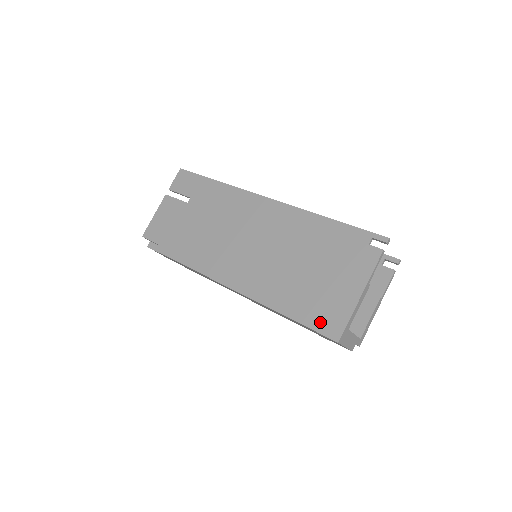
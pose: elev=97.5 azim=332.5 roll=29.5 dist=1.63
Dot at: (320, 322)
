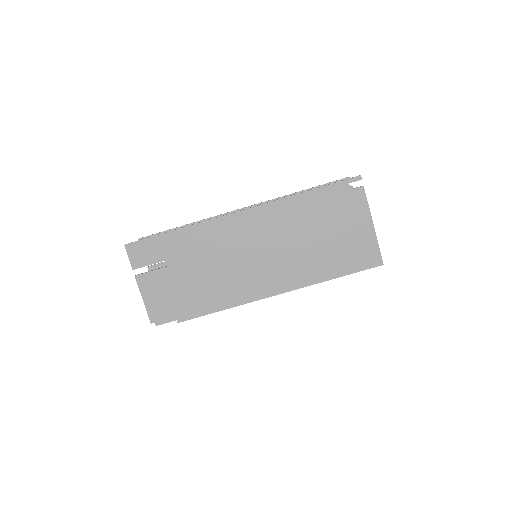
Dot at: (362, 263)
